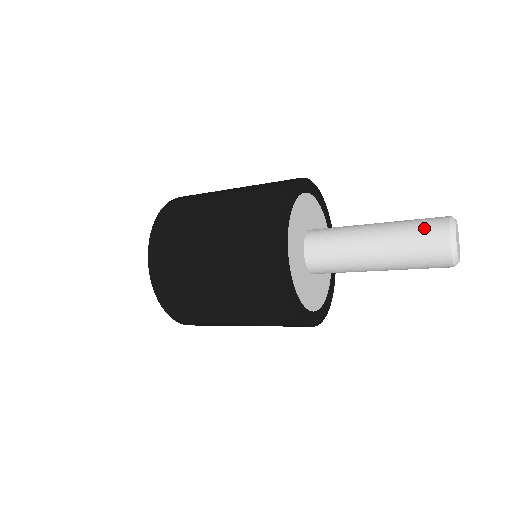
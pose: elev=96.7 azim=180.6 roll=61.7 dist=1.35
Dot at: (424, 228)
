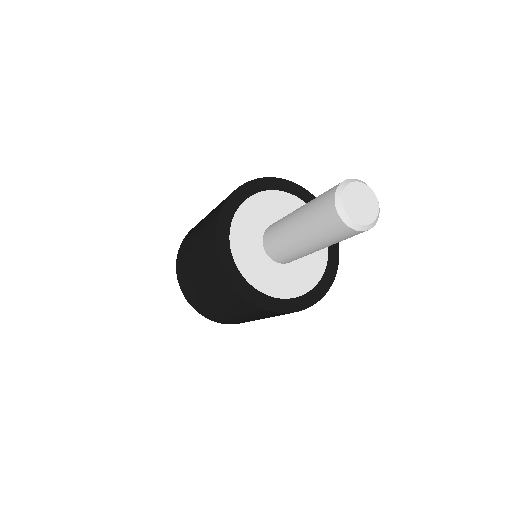
Dot at: occluded
